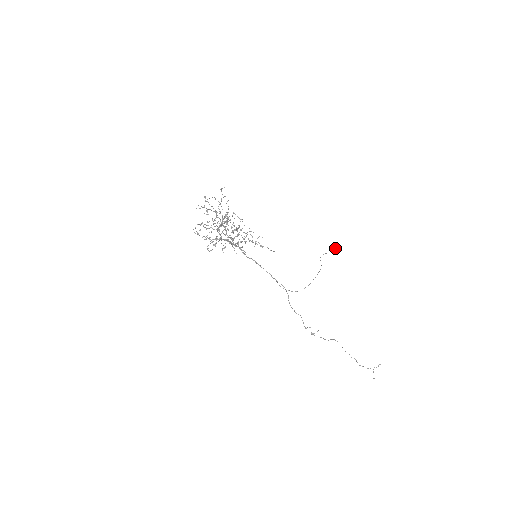
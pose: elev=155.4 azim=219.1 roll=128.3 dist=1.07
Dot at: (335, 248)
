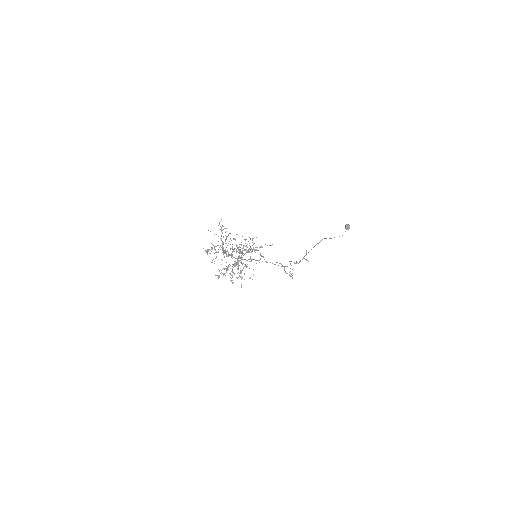
Dot at: (347, 227)
